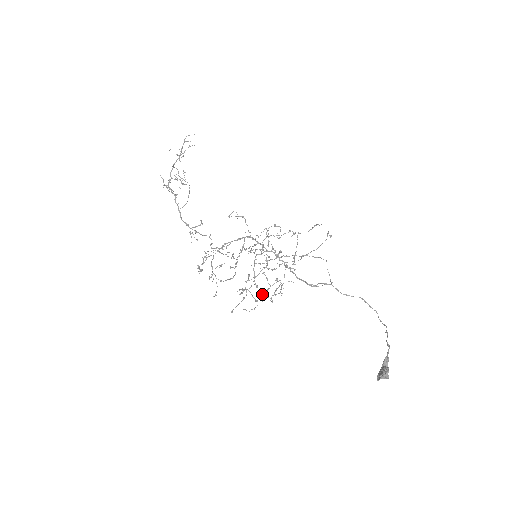
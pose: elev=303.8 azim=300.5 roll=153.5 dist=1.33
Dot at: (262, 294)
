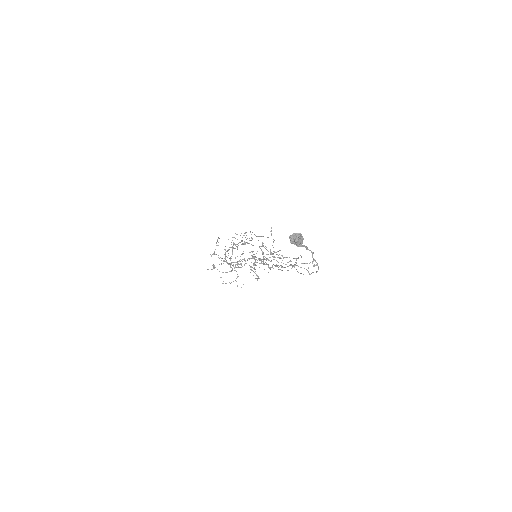
Dot at: (241, 267)
